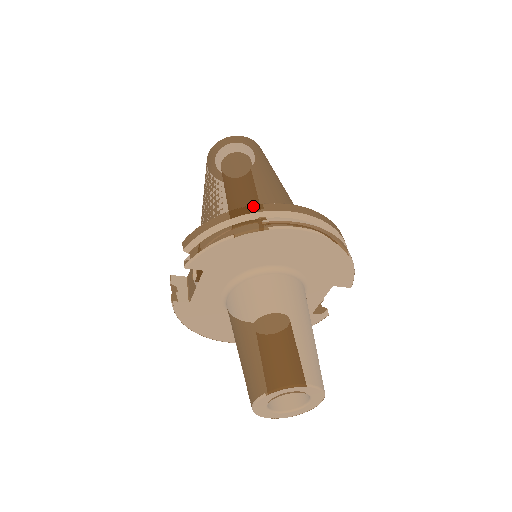
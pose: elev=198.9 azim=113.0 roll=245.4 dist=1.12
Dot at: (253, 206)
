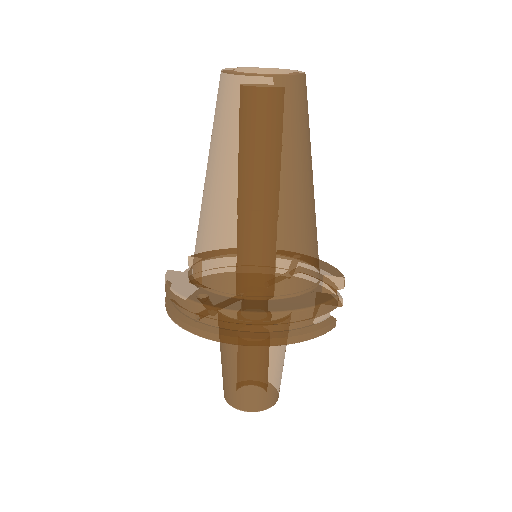
Dot at: (185, 301)
